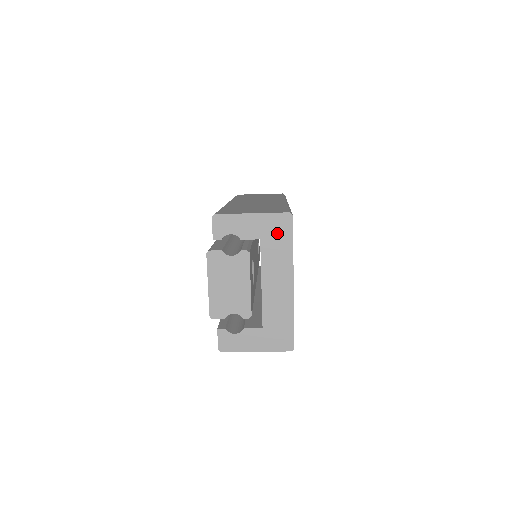
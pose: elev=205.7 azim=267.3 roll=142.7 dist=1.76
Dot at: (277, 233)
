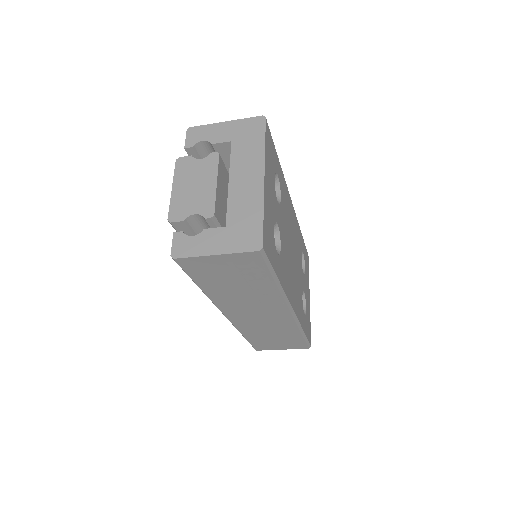
Dot at: (249, 134)
